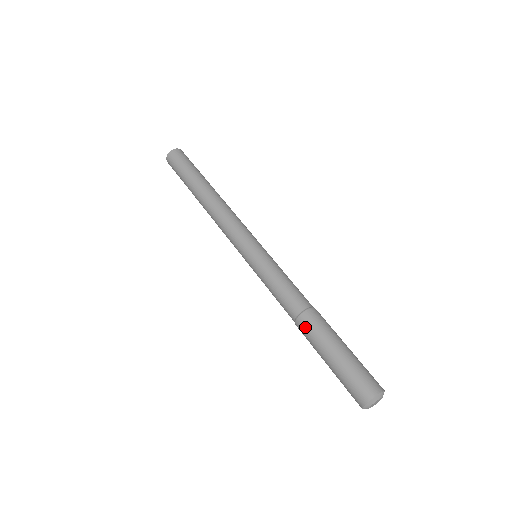
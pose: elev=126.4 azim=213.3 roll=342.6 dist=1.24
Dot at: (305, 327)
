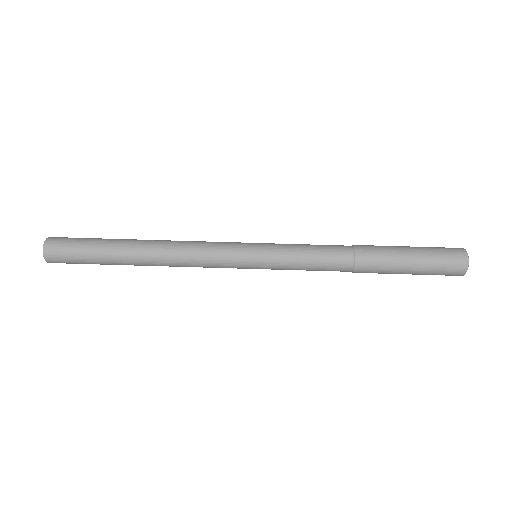
Dot at: (369, 264)
